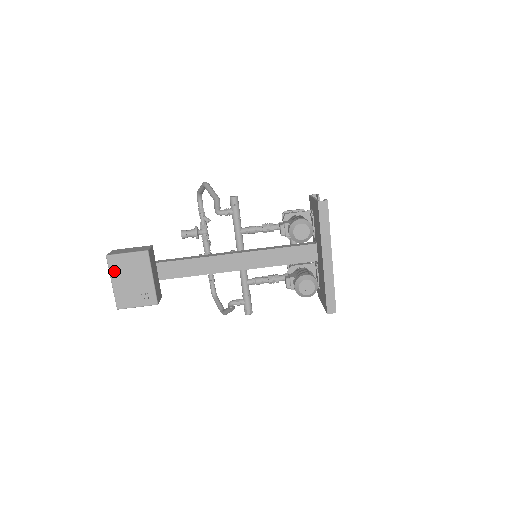
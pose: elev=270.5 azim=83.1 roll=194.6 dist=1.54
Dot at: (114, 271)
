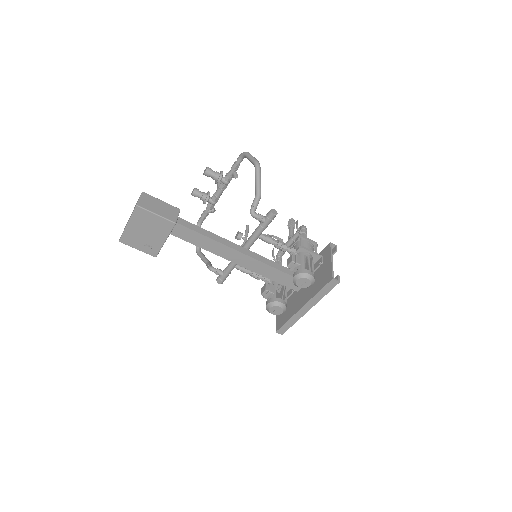
Dot at: (136, 219)
